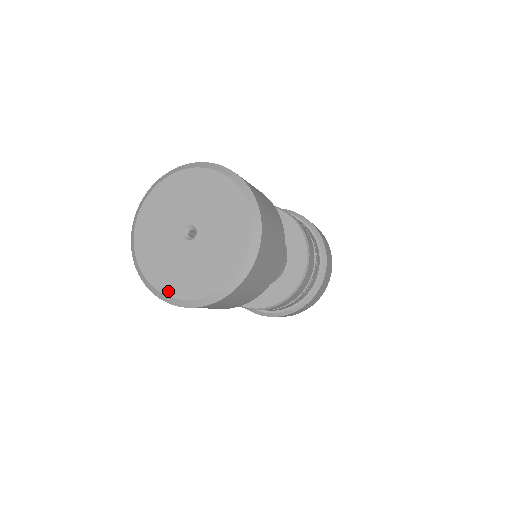
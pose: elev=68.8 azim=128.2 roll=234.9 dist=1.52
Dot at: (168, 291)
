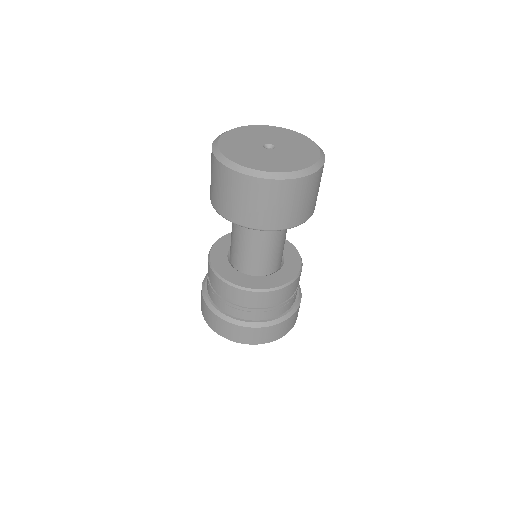
Dot at: (225, 152)
